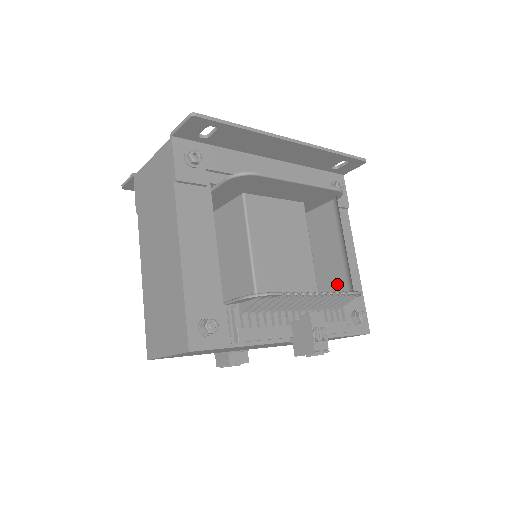
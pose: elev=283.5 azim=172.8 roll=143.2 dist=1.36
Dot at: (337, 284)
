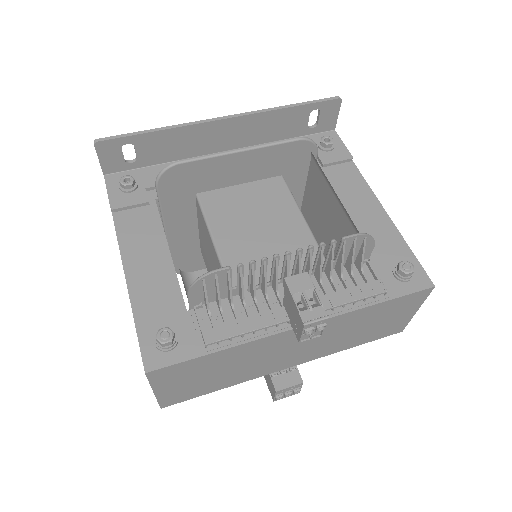
Dot at: occluded
